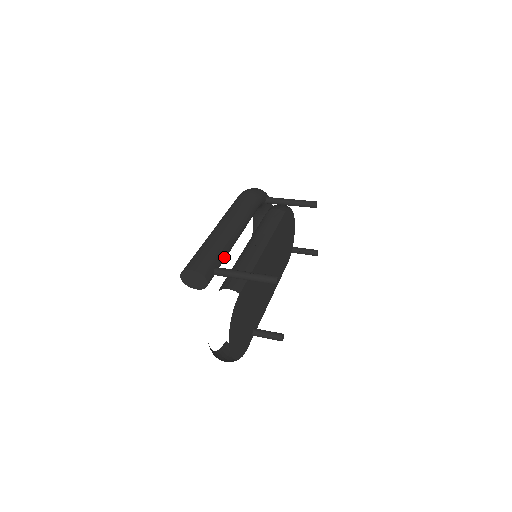
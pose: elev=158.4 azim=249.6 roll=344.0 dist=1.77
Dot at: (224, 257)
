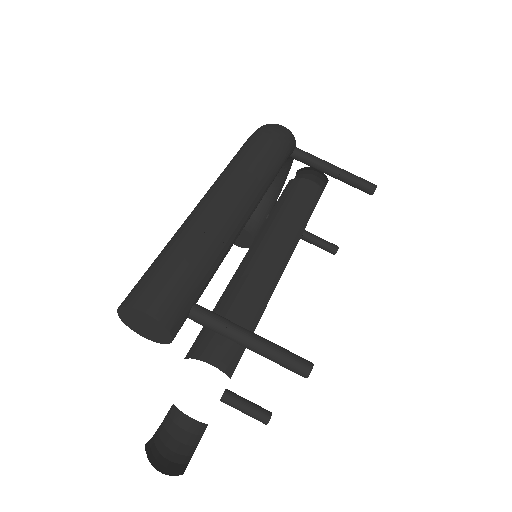
Dot at: (212, 277)
